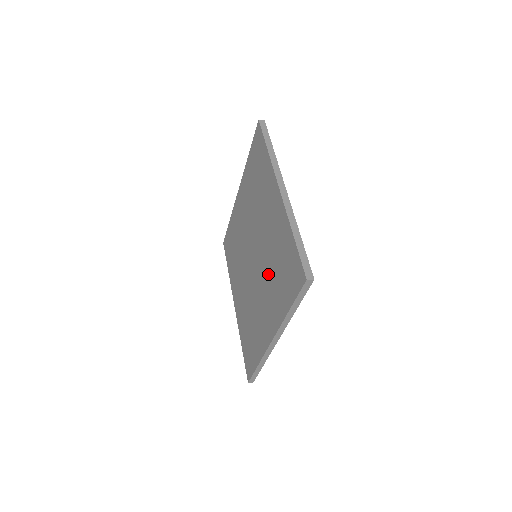
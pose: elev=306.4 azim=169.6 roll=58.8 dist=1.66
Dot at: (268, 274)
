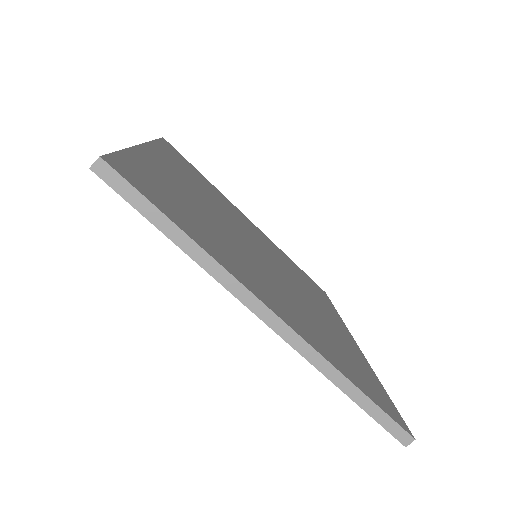
Dot at: occluded
